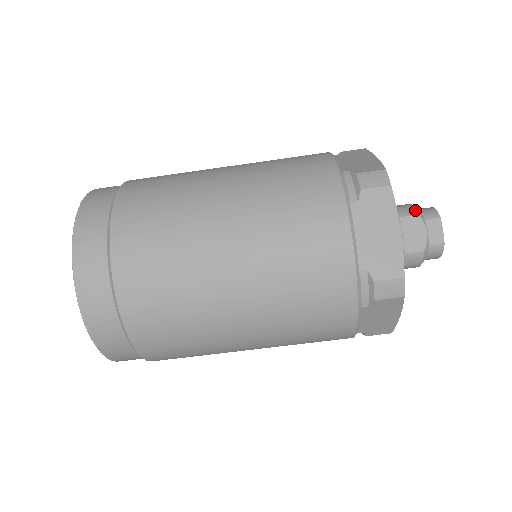
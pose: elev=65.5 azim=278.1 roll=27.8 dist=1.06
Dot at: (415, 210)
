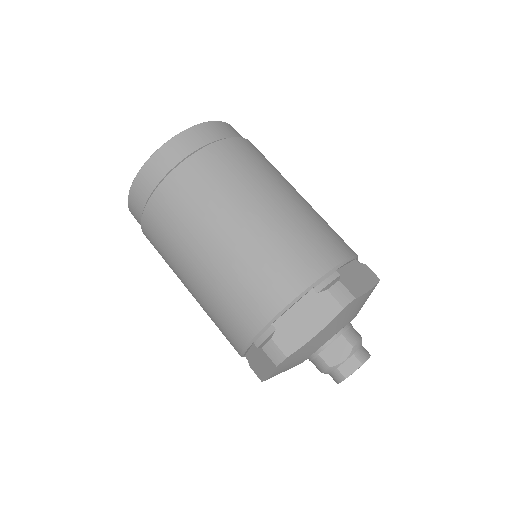
Dot at: (356, 343)
